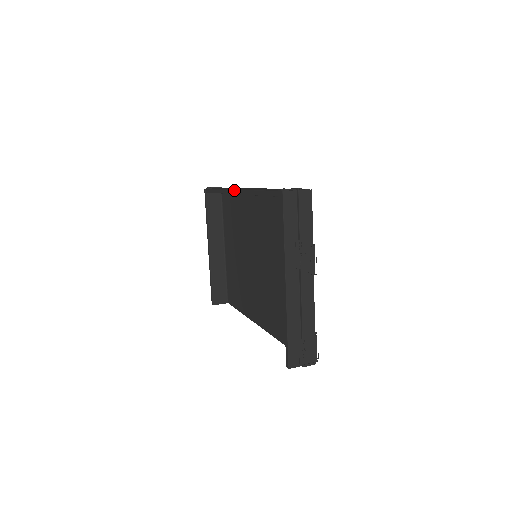
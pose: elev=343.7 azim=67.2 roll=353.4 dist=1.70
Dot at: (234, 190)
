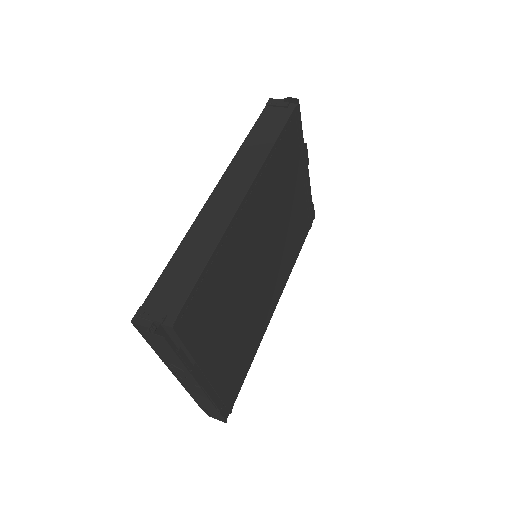
Dot at: (214, 188)
